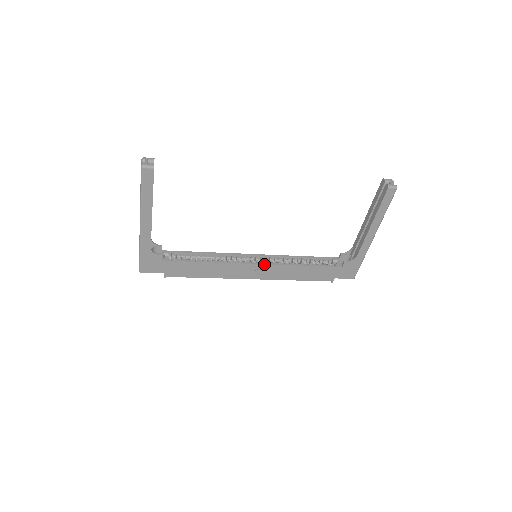
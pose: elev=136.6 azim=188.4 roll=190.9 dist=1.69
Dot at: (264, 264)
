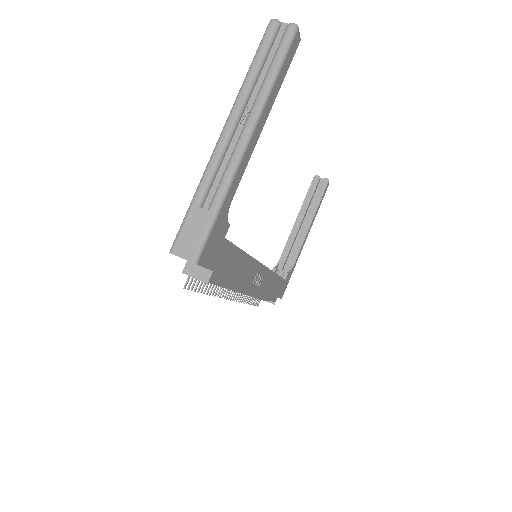
Dot at: occluded
